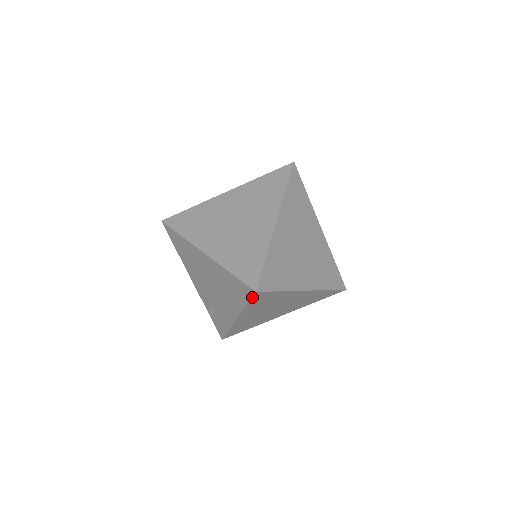
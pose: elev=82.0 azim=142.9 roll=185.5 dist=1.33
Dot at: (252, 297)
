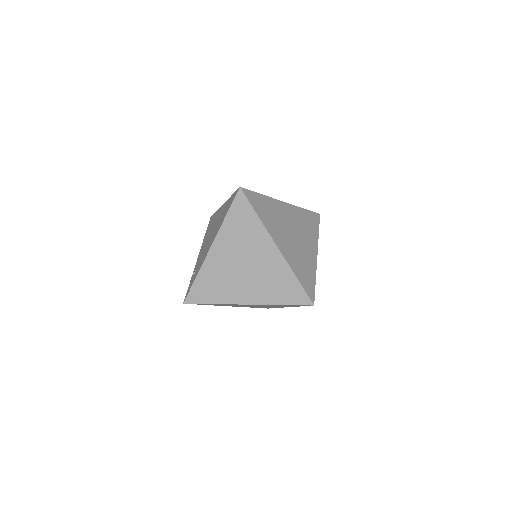
Dot at: (235, 198)
